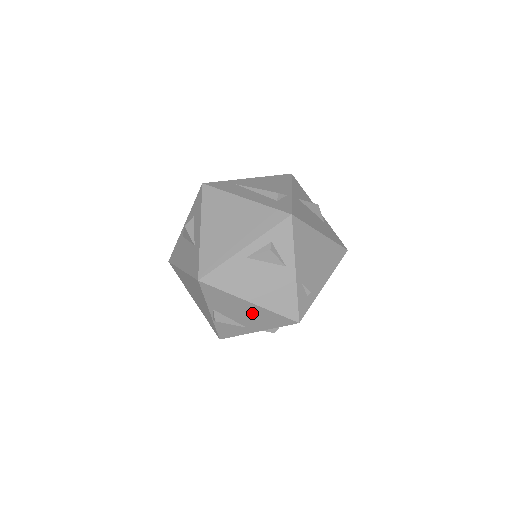
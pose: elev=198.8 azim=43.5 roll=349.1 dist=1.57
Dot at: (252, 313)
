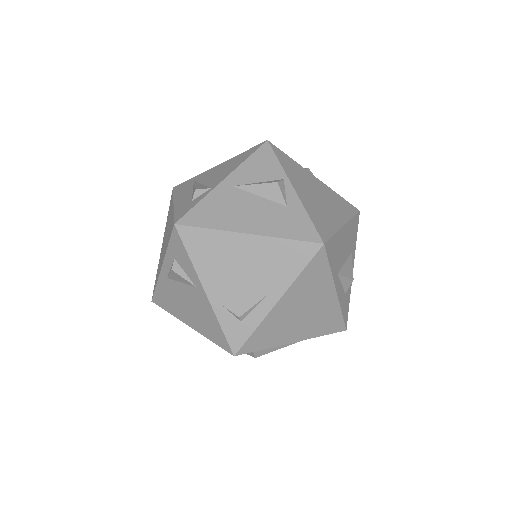
Dot at: occluded
